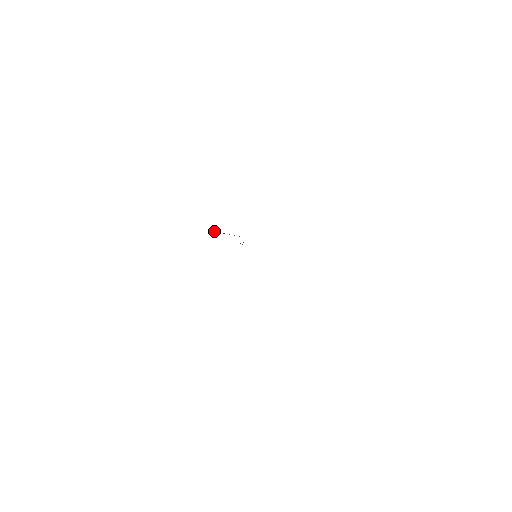
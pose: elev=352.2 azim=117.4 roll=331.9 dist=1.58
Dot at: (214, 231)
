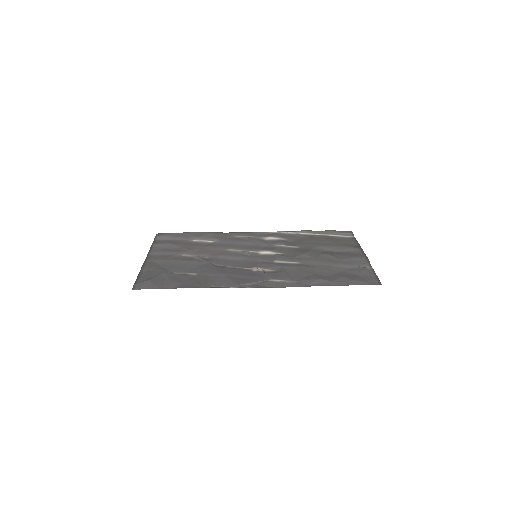
Dot at: (245, 284)
